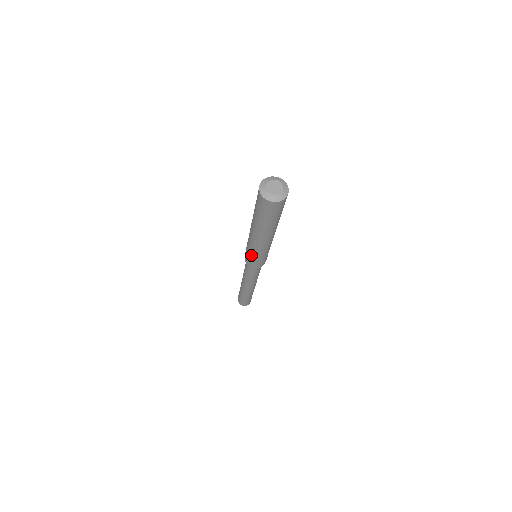
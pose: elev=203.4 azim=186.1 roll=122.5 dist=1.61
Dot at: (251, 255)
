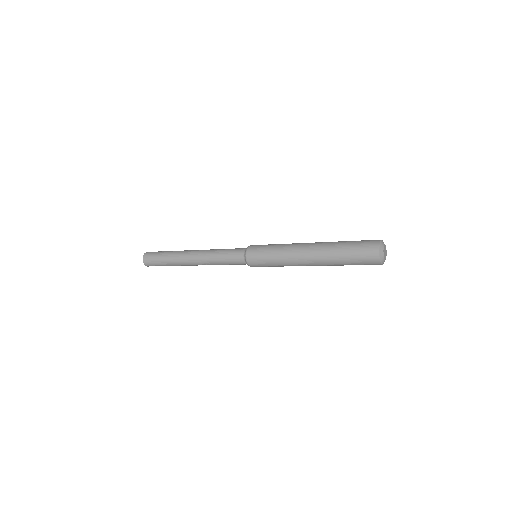
Dot at: occluded
